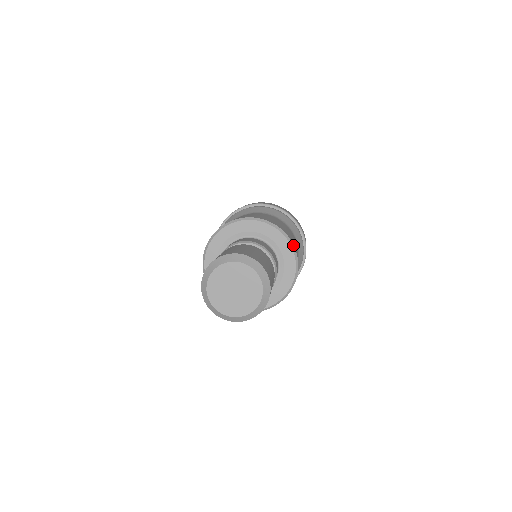
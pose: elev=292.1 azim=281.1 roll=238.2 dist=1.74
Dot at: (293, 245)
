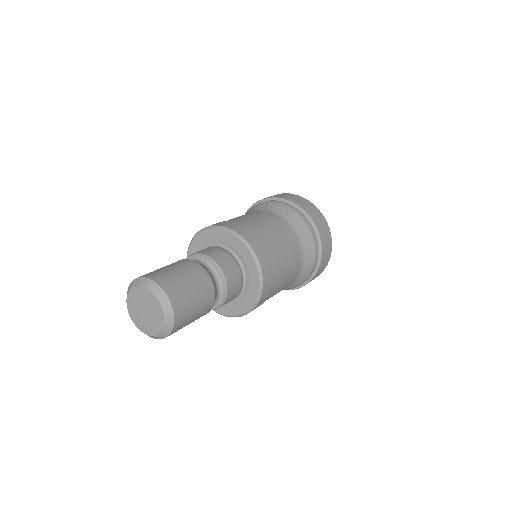
Dot at: (262, 283)
